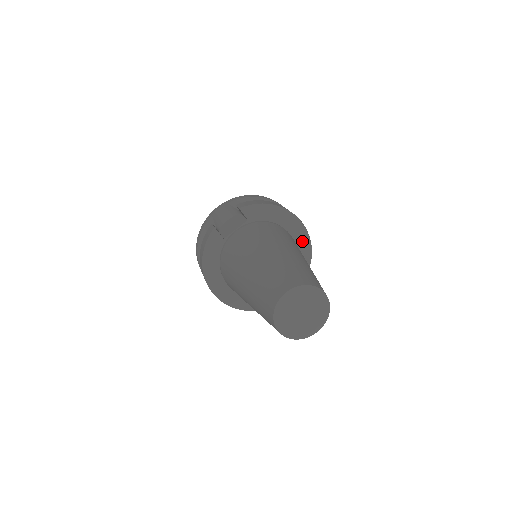
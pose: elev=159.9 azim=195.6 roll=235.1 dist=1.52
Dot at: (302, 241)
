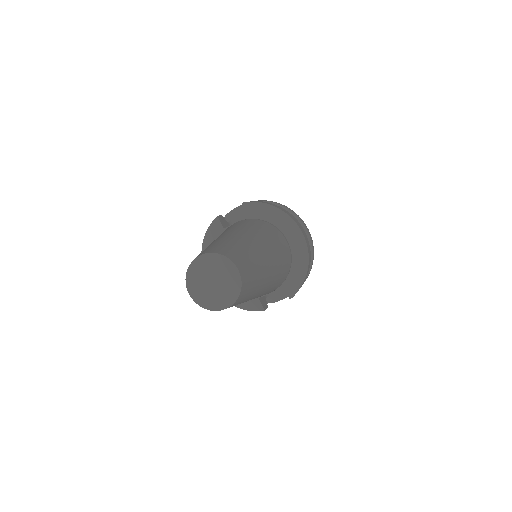
Dot at: (299, 250)
